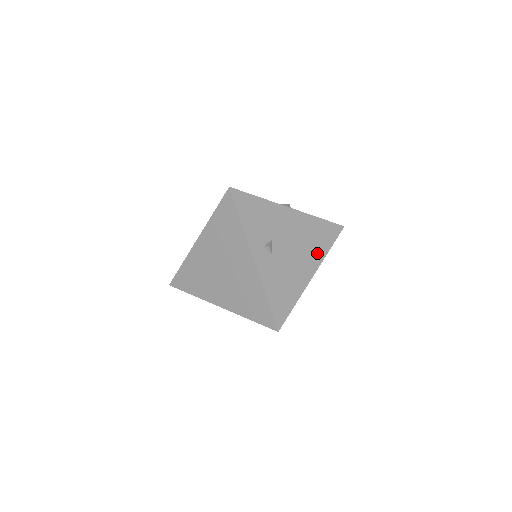
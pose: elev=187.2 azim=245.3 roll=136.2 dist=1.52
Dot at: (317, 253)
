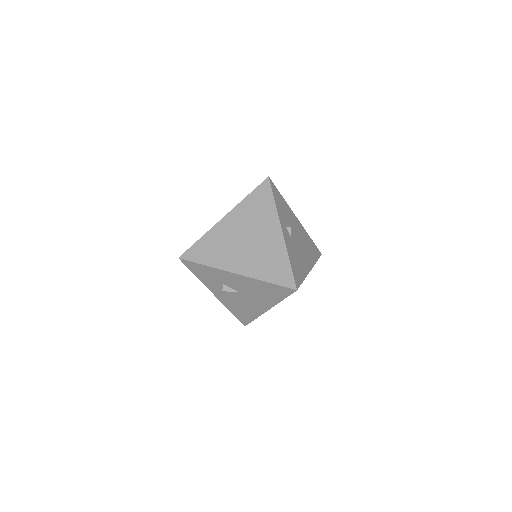
Dot at: (311, 258)
